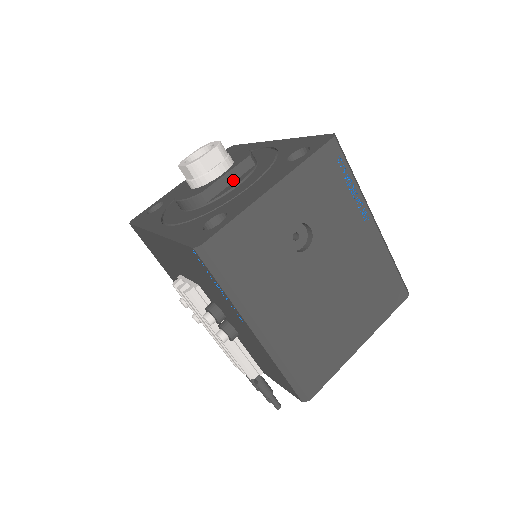
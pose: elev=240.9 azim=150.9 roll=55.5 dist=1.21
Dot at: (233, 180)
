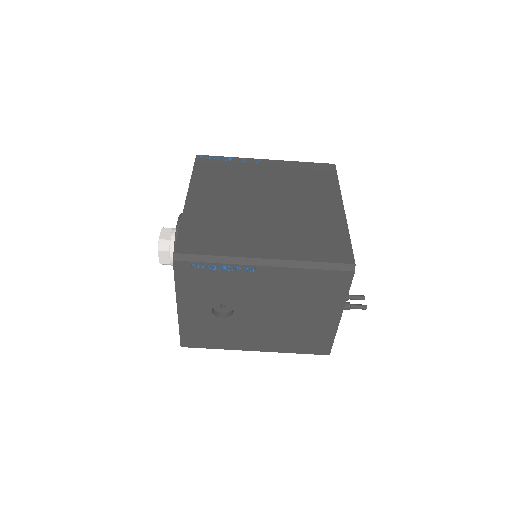
Dot at: occluded
